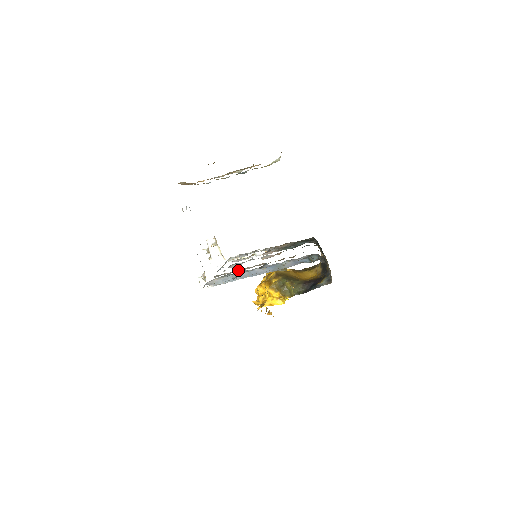
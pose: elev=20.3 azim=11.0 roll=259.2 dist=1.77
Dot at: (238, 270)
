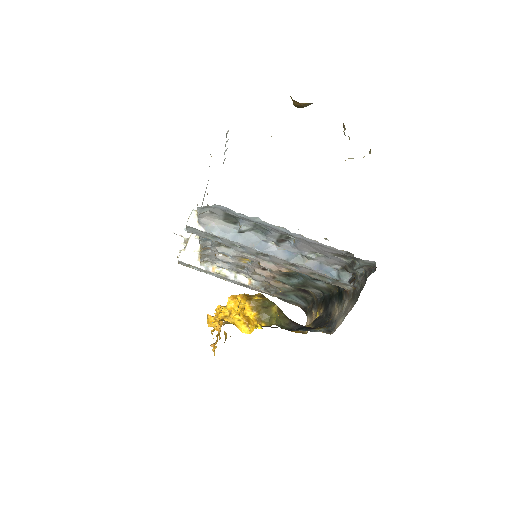
Dot at: occluded
